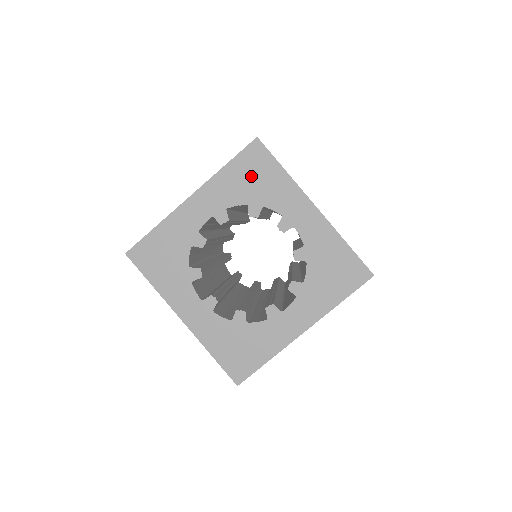
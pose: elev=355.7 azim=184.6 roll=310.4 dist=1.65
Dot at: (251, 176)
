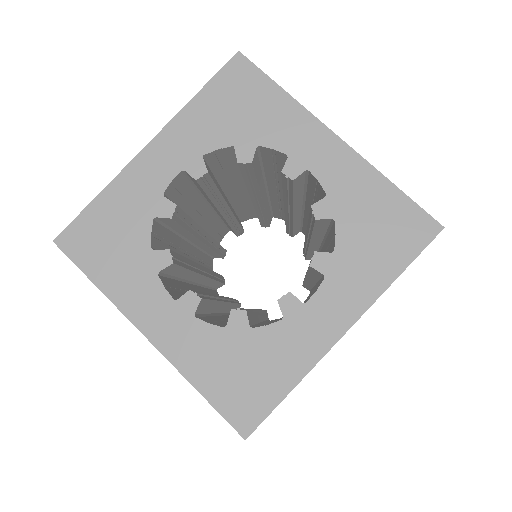
Dot at: (235, 105)
